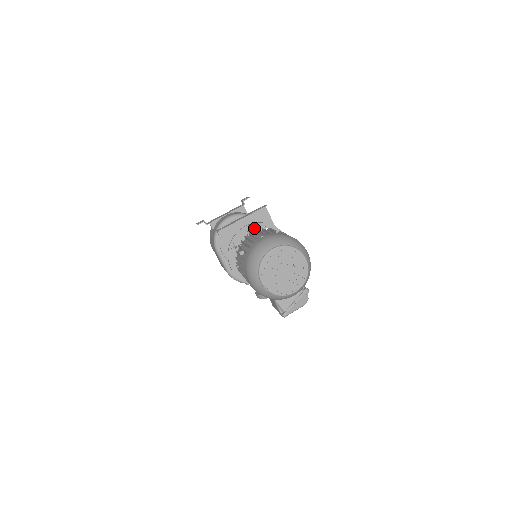
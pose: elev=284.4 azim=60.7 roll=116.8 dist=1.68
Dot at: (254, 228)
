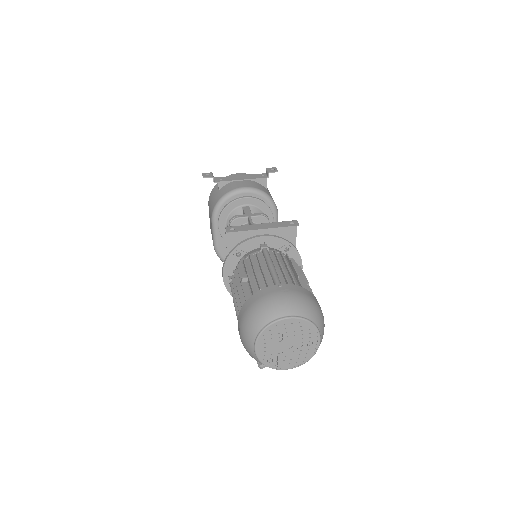
Dot at: (271, 242)
